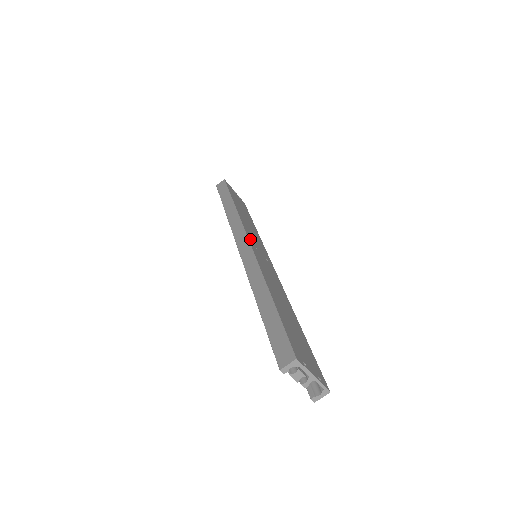
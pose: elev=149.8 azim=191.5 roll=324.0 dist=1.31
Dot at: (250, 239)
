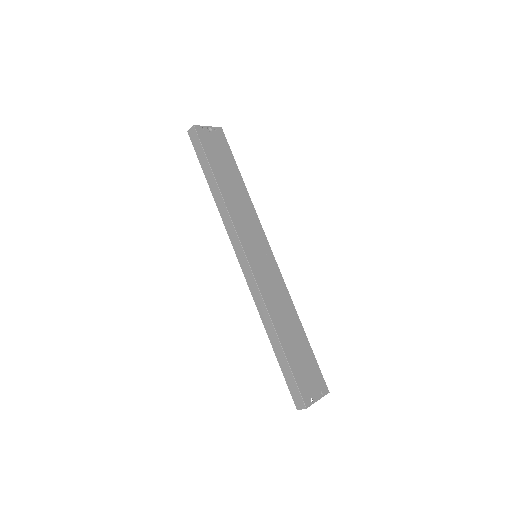
Dot at: (248, 253)
